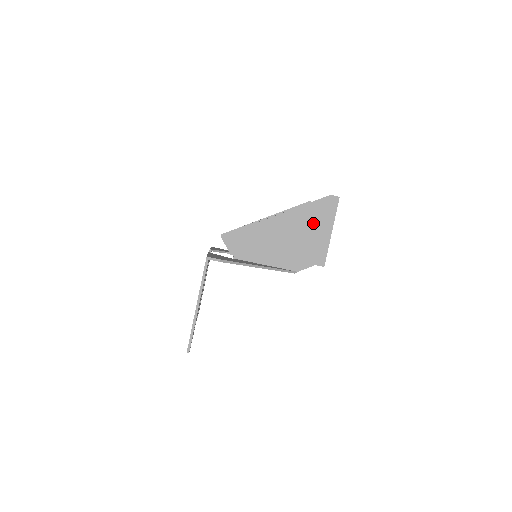
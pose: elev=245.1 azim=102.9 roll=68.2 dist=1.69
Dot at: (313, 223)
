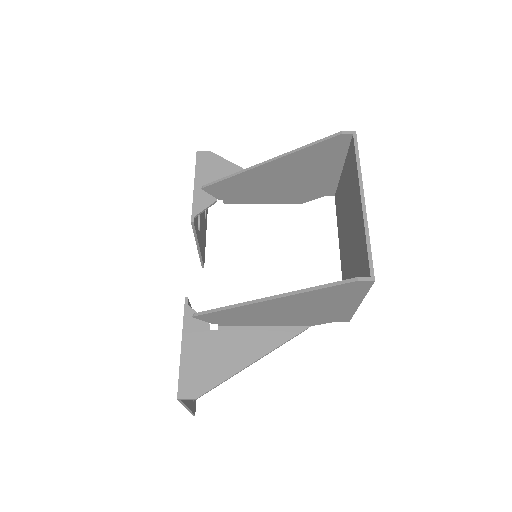
Dot at: (328, 301)
